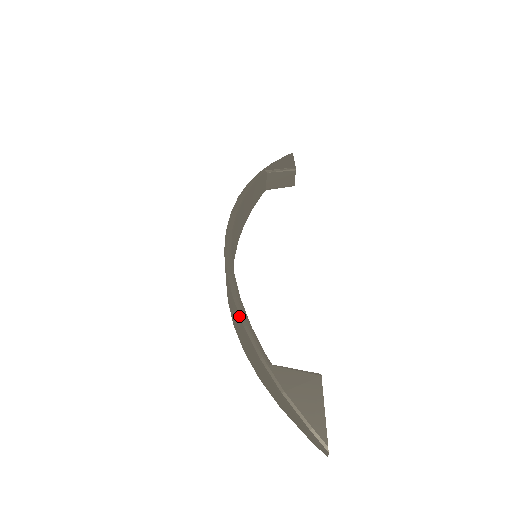
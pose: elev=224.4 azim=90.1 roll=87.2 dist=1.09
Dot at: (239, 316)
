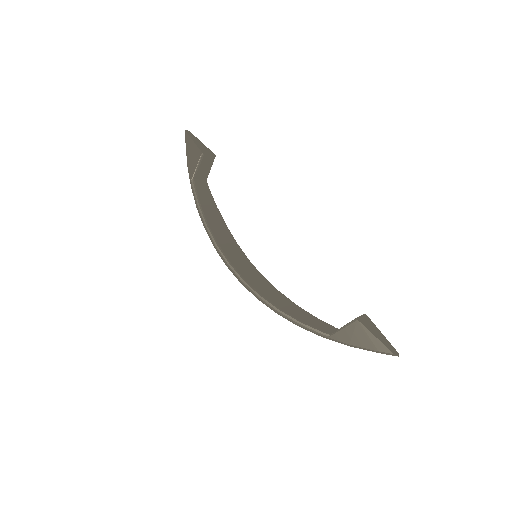
Dot at: occluded
